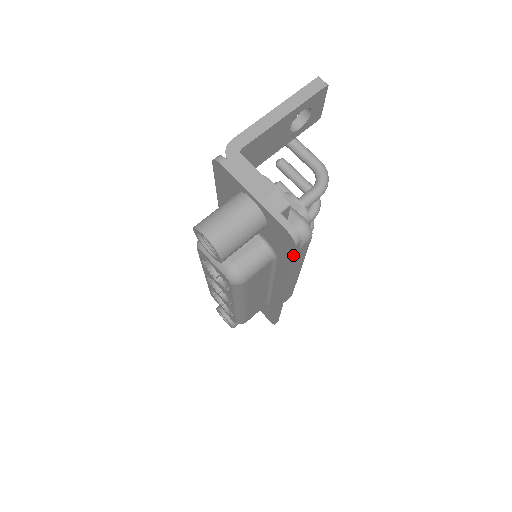
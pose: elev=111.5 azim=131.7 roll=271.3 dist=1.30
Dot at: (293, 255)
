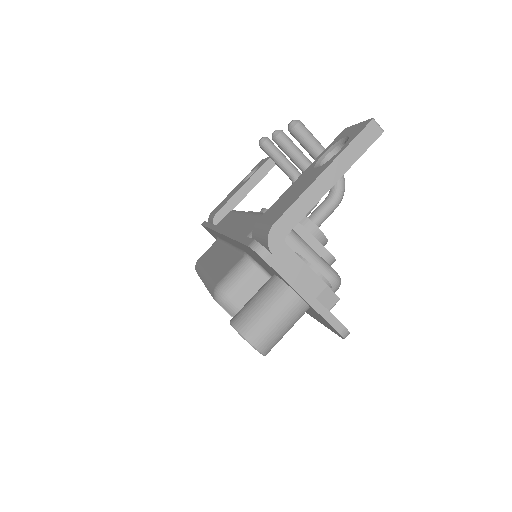
Dot at: occluded
